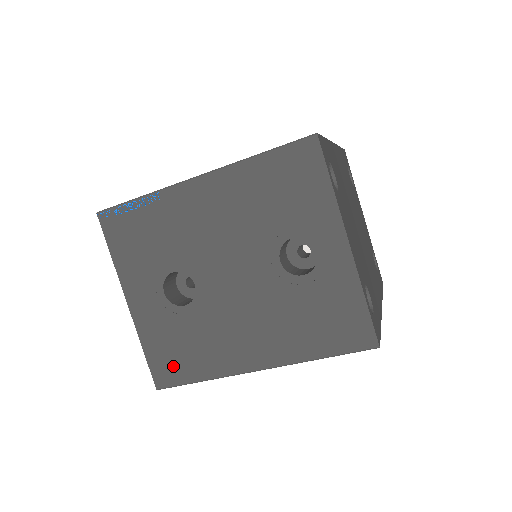
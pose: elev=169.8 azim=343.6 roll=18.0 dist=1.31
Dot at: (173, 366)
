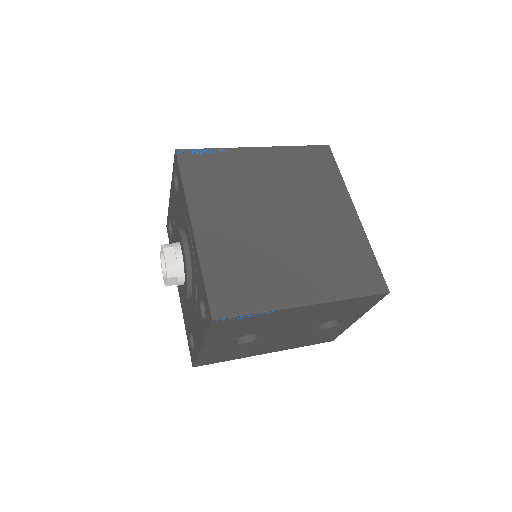
Dot at: (213, 360)
